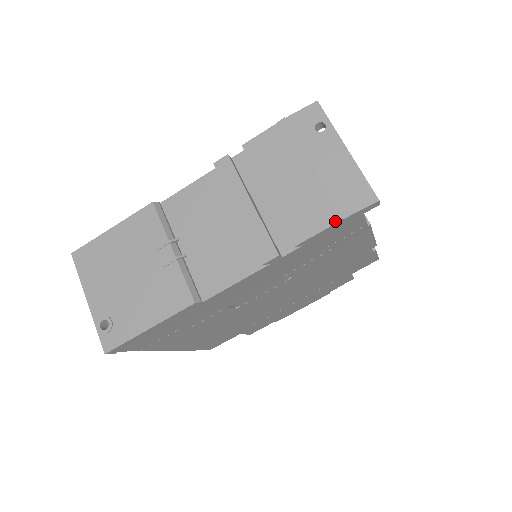
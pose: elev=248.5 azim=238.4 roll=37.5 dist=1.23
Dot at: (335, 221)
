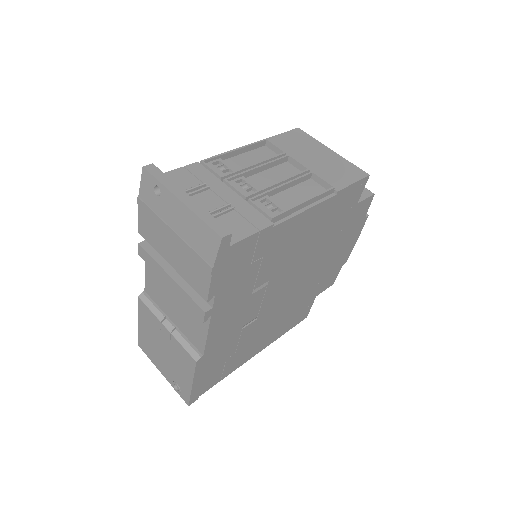
Dot at: (210, 273)
